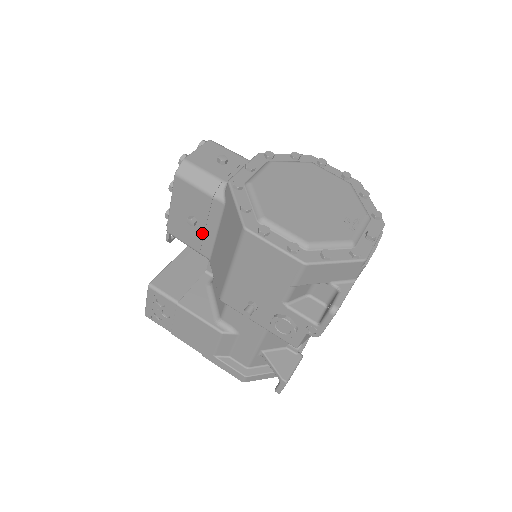
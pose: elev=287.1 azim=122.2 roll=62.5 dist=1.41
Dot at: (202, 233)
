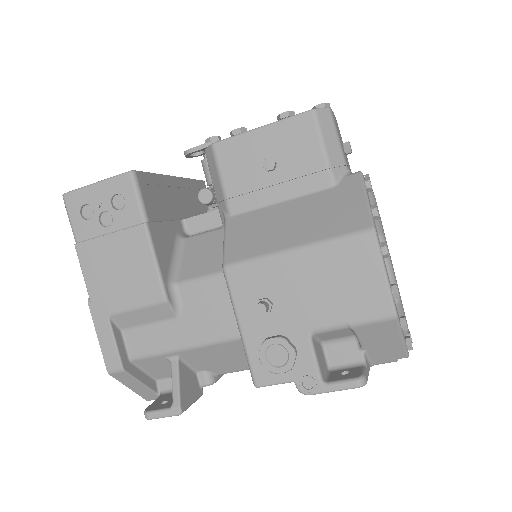
Dot at: (262, 185)
